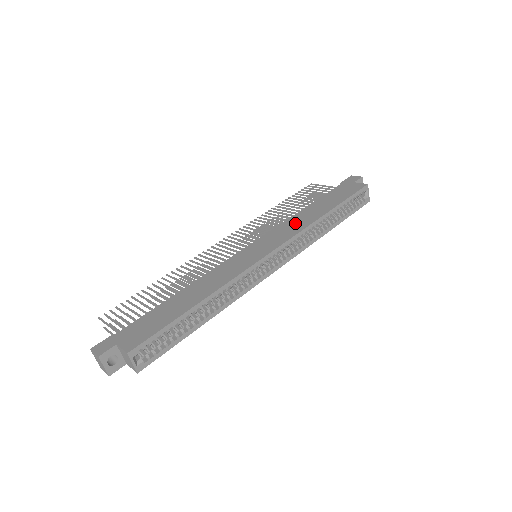
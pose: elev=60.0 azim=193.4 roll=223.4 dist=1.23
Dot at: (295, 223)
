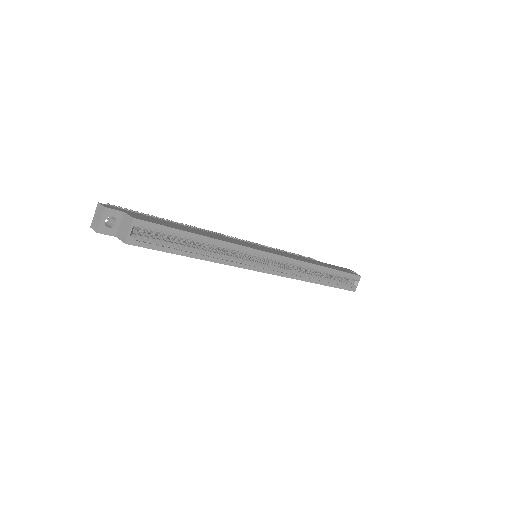
Dot at: (298, 257)
